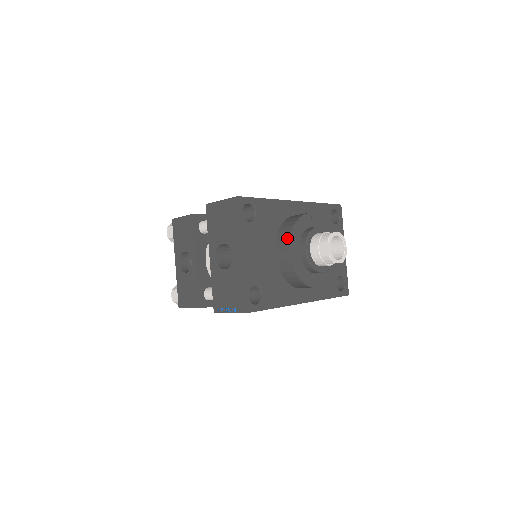
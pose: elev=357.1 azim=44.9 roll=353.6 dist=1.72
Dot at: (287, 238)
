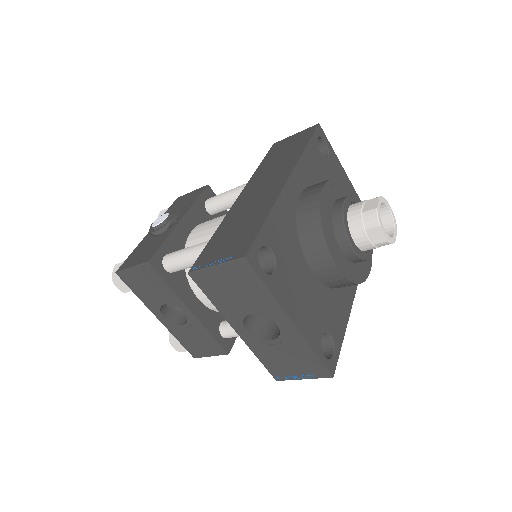
Dot at: (324, 250)
